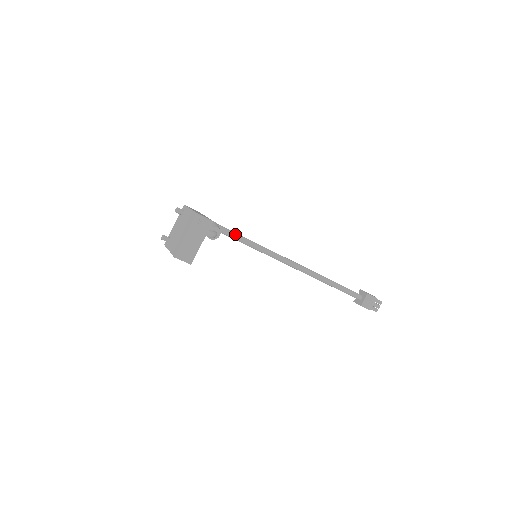
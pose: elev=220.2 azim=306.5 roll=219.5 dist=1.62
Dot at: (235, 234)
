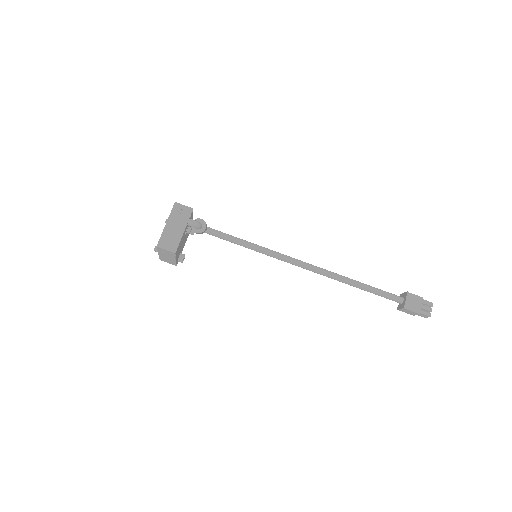
Dot at: (228, 235)
